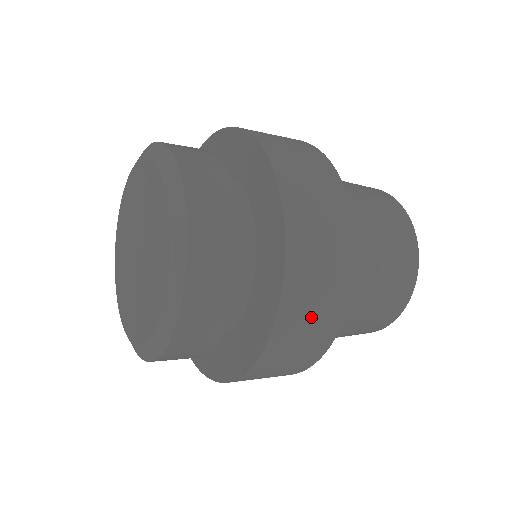
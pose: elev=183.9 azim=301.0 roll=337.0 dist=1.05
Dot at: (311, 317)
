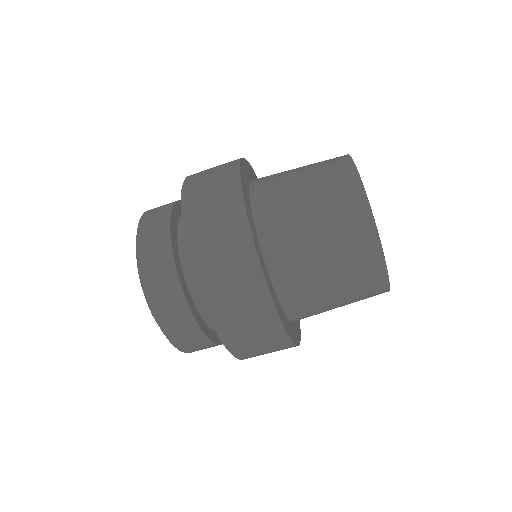
Dot at: (226, 271)
